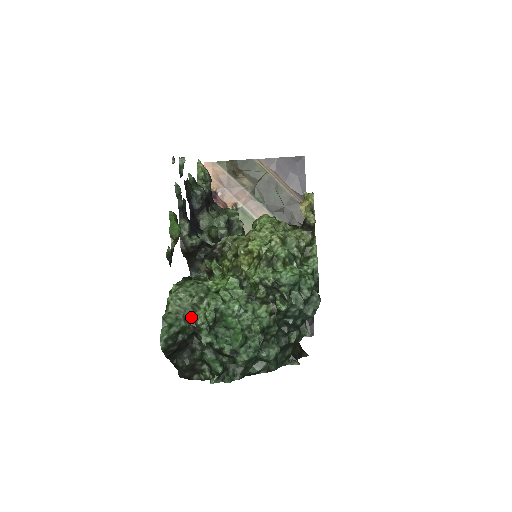
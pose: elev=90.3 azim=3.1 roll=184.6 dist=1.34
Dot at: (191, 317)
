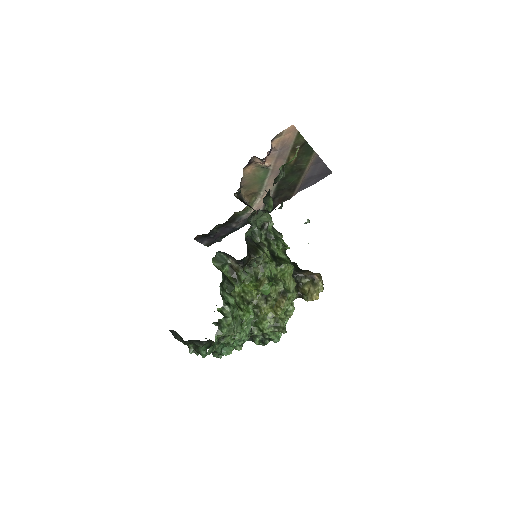
Dot at: occluded
